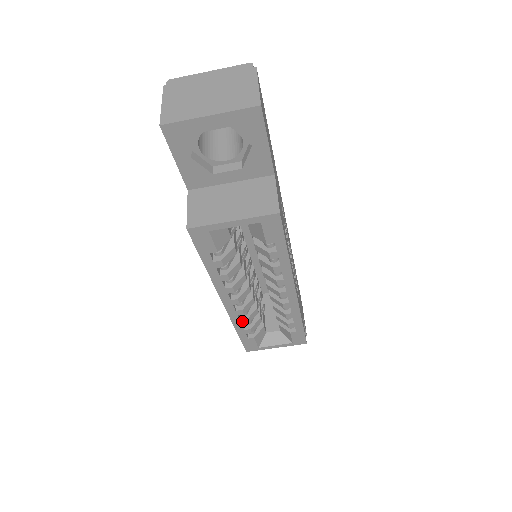
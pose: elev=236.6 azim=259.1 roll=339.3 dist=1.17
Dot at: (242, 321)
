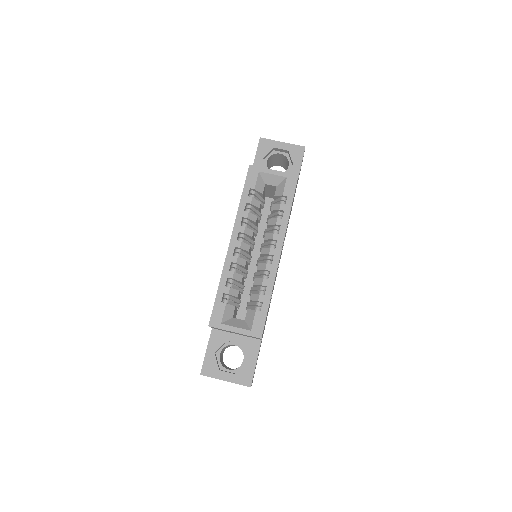
Dot at: (230, 272)
